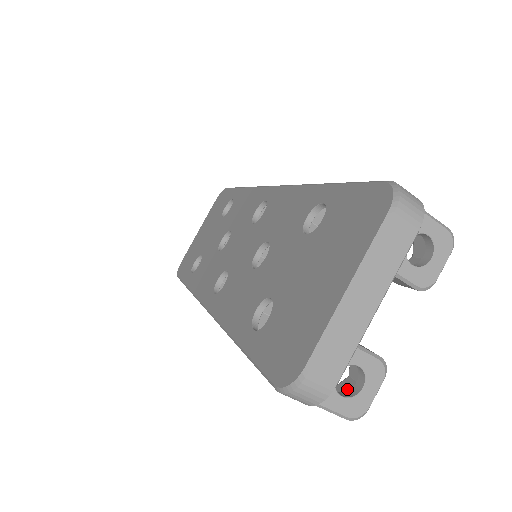
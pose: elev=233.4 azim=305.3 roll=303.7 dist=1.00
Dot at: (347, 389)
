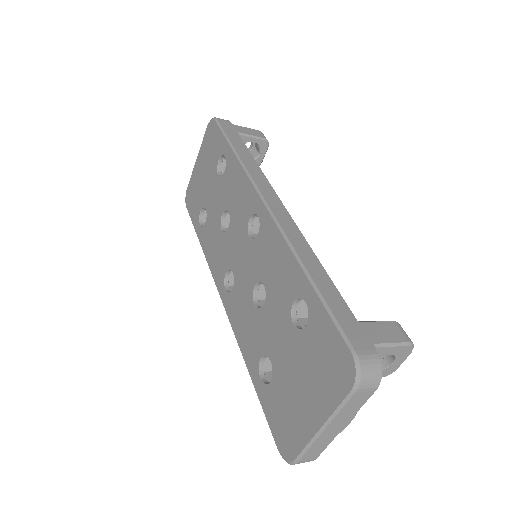
Dot at: occluded
